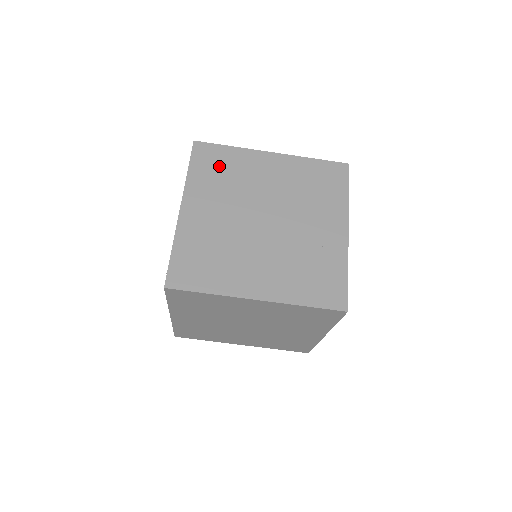
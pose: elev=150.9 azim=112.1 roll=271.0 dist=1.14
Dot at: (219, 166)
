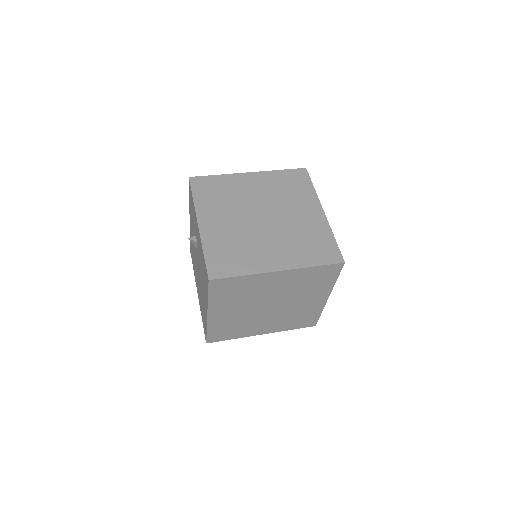
Dot at: occluded
